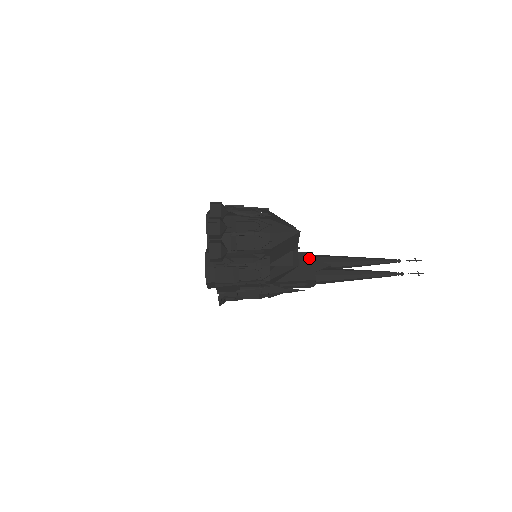
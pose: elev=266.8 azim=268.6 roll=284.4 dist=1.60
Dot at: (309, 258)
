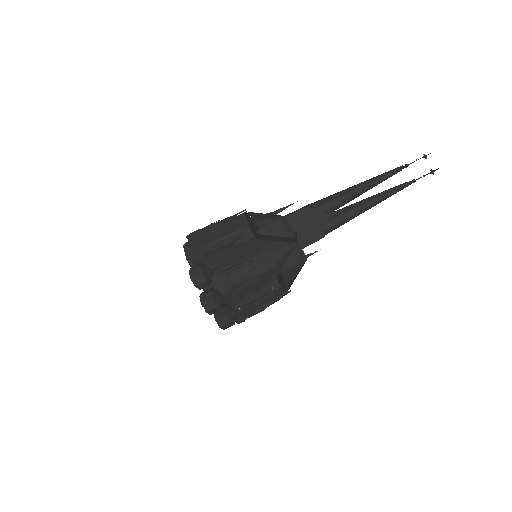
Dot at: (308, 215)
